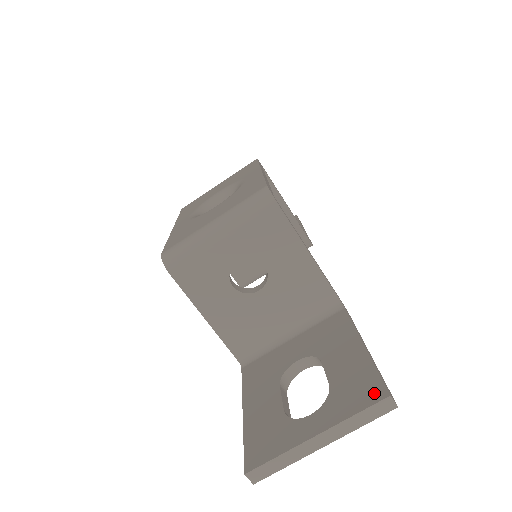
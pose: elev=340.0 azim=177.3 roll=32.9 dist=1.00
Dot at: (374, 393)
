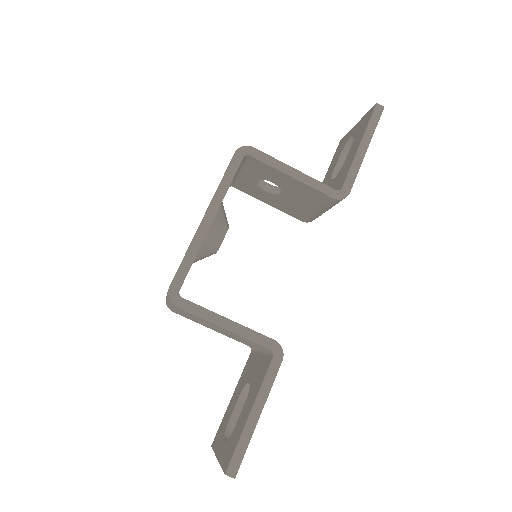
Dot at: (227, 463)
